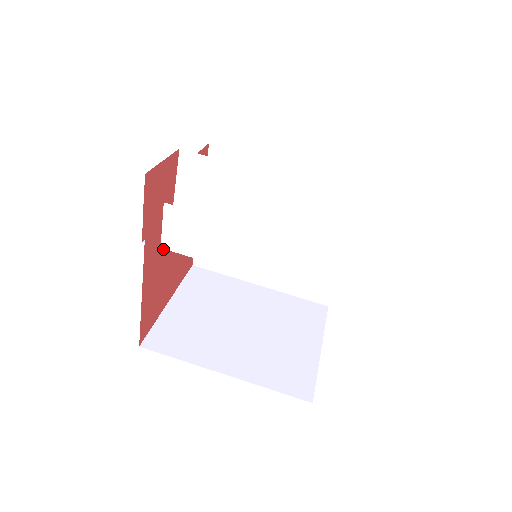
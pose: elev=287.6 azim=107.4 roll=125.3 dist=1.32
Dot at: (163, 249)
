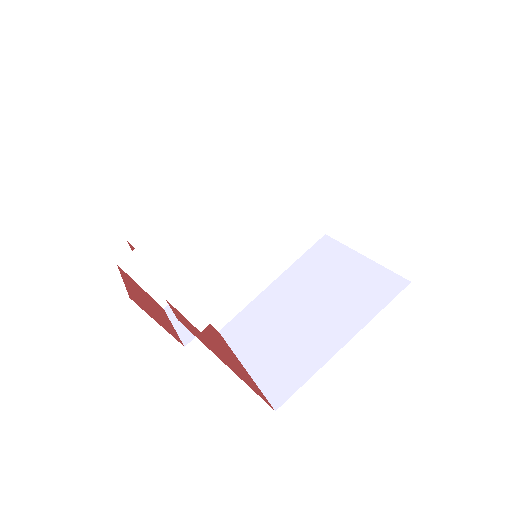
Dot at: (202, 332)
